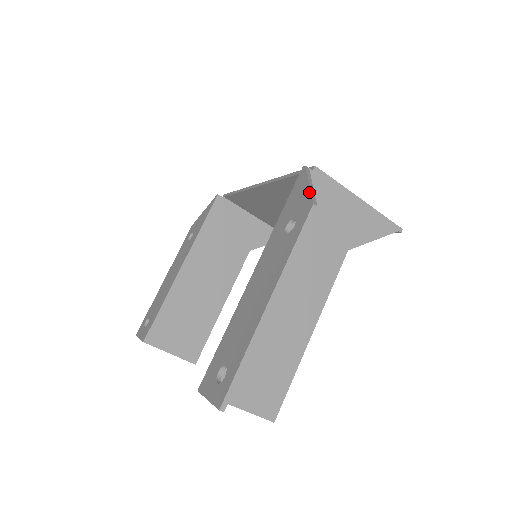
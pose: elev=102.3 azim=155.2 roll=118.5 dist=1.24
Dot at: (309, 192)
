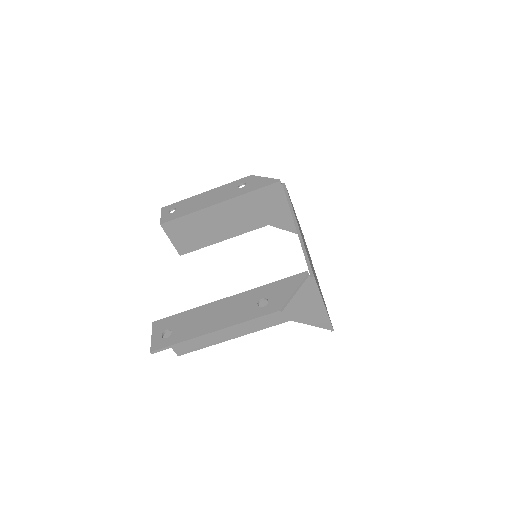
Dot at: (288, 298)
